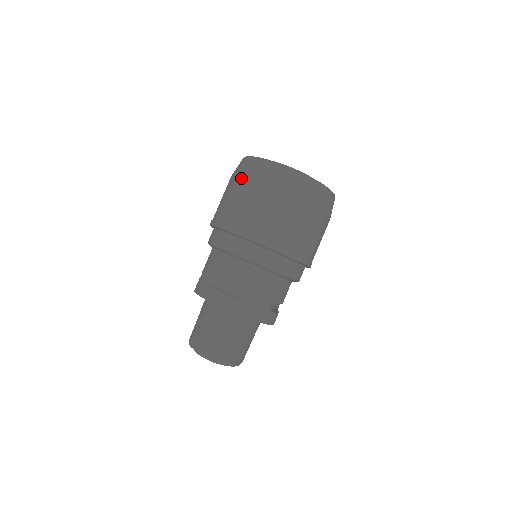
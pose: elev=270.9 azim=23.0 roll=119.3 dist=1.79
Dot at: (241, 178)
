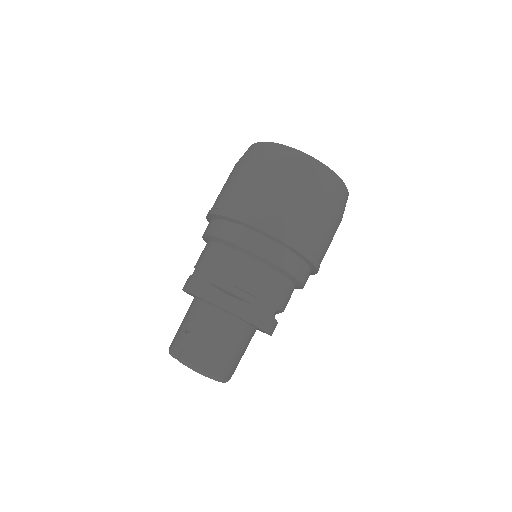
Dot at: (255, 163)
